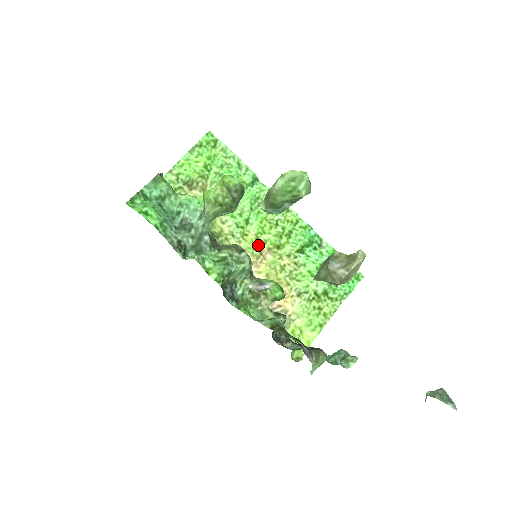
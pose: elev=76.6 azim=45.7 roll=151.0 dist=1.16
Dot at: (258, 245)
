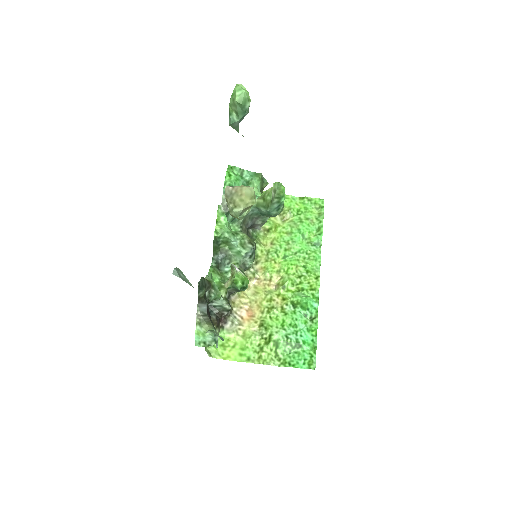
Dot at: (275, 275)
